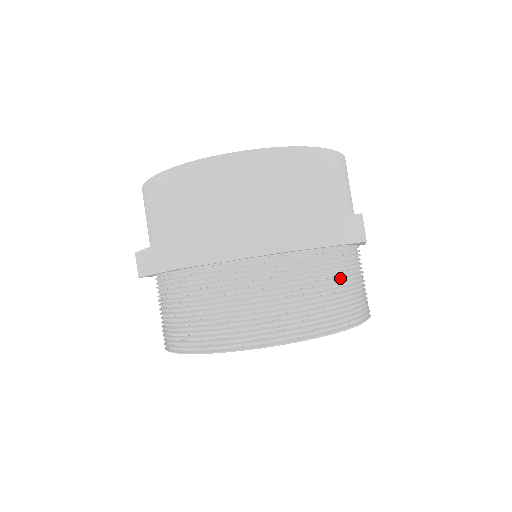
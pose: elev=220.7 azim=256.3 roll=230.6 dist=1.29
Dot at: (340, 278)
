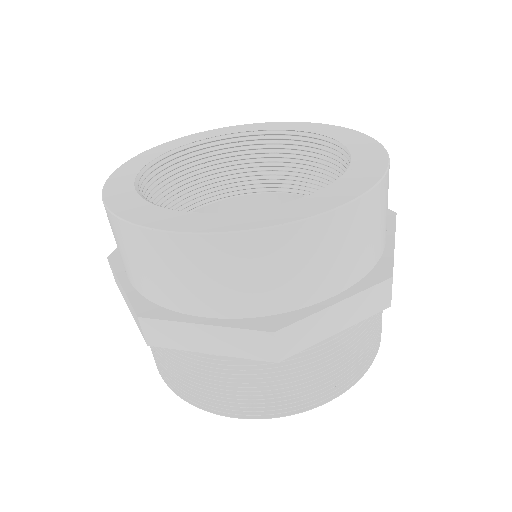
Dot at: (349, 348)
